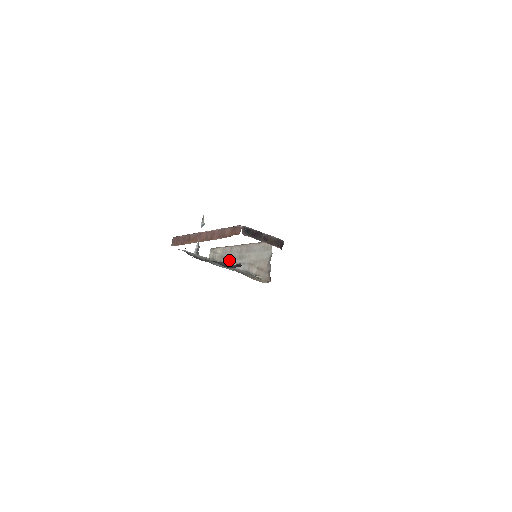
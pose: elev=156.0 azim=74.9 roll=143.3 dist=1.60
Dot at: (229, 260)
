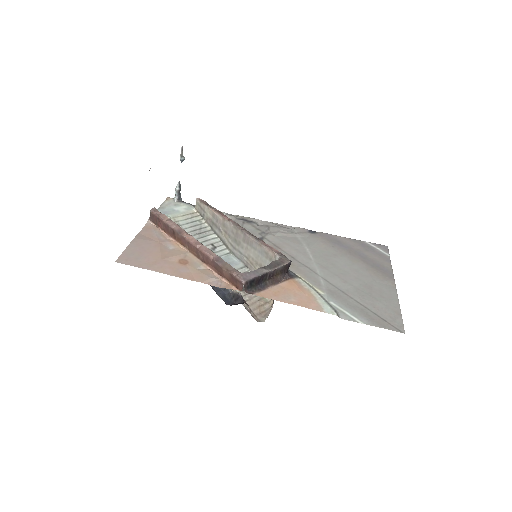
Dot at: (222, 235)
